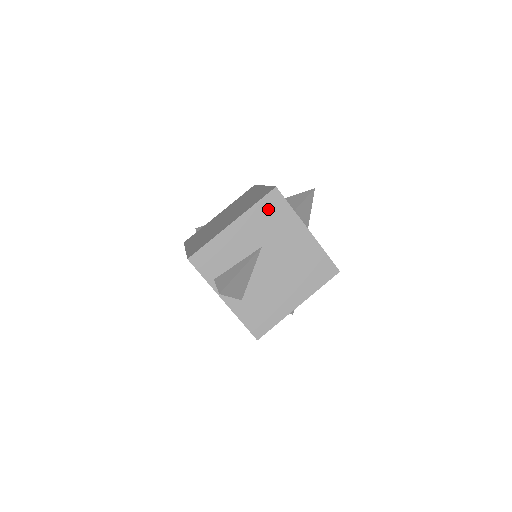
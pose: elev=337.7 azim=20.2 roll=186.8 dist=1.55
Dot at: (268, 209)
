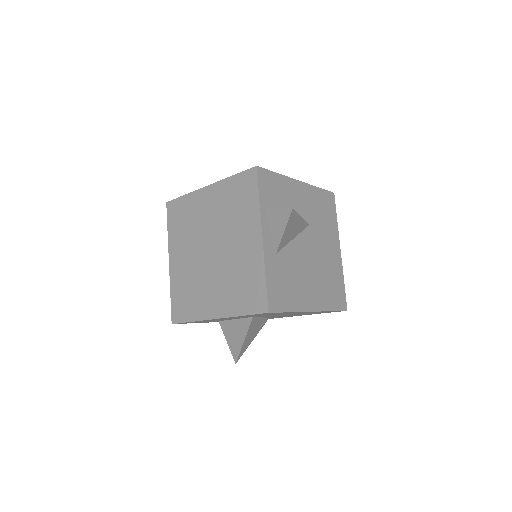
Dot at: (324, 202)
